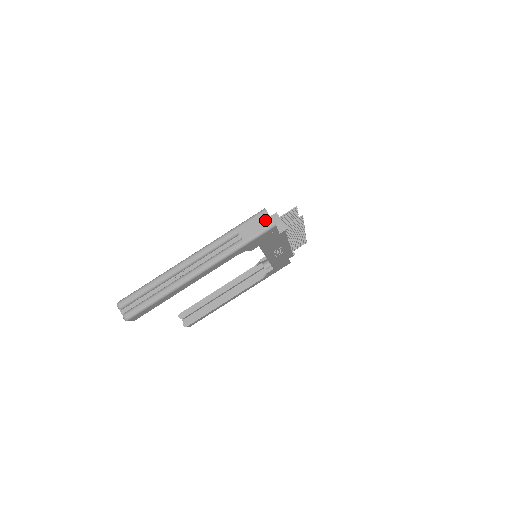
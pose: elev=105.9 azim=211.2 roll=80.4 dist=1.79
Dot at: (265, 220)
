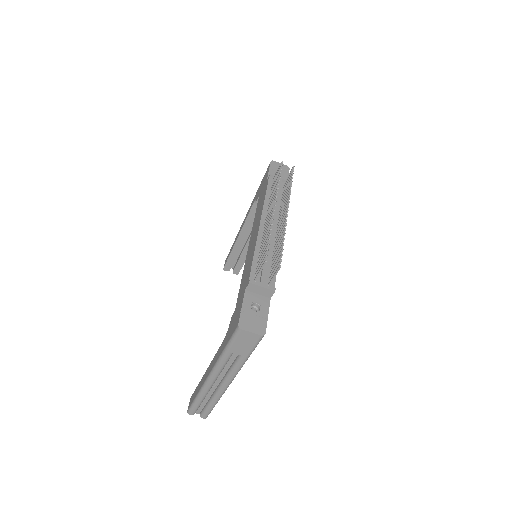
Dot at: (249, 337)
